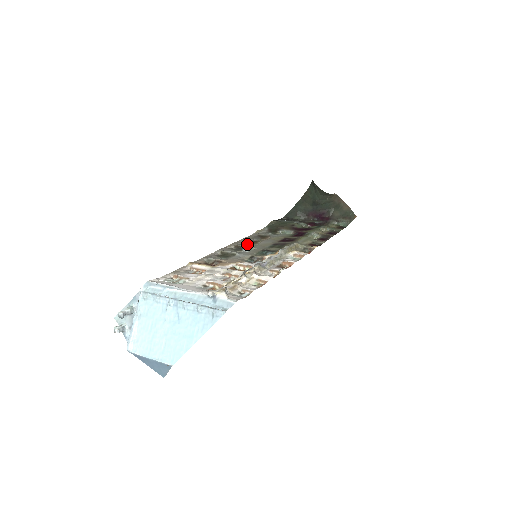
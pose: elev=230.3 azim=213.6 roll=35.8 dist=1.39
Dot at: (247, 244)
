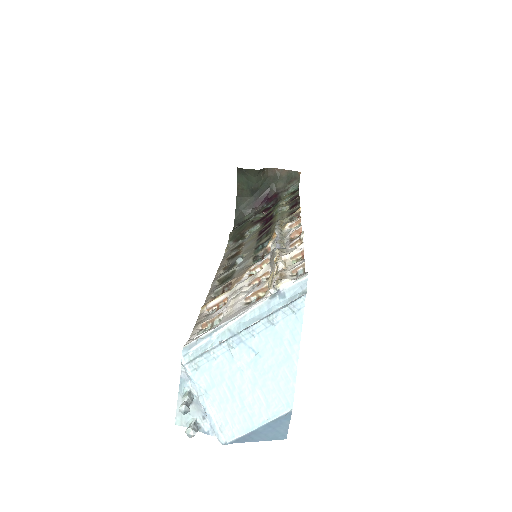
Dot at: (233, 259)
